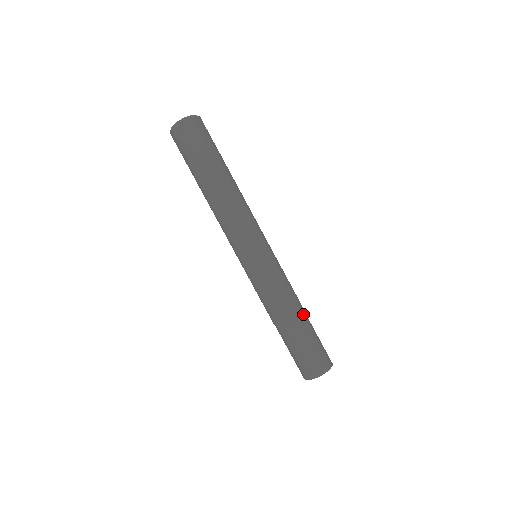
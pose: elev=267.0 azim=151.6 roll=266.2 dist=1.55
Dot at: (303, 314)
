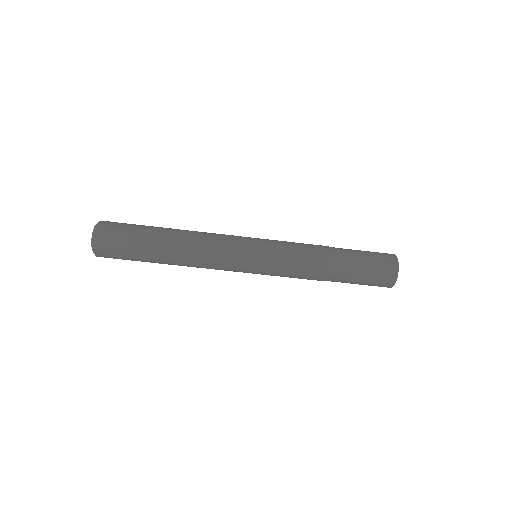
Dot at: (334, 249)
